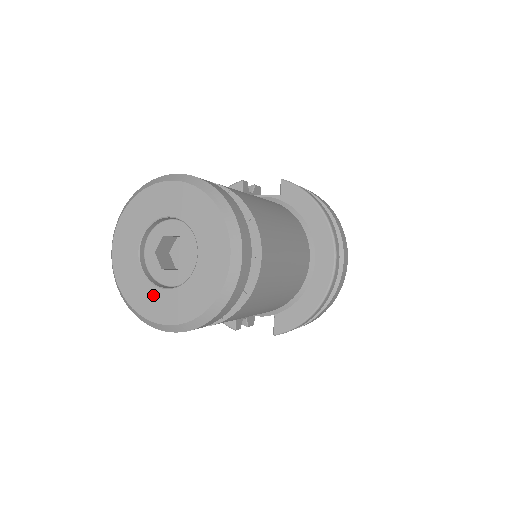
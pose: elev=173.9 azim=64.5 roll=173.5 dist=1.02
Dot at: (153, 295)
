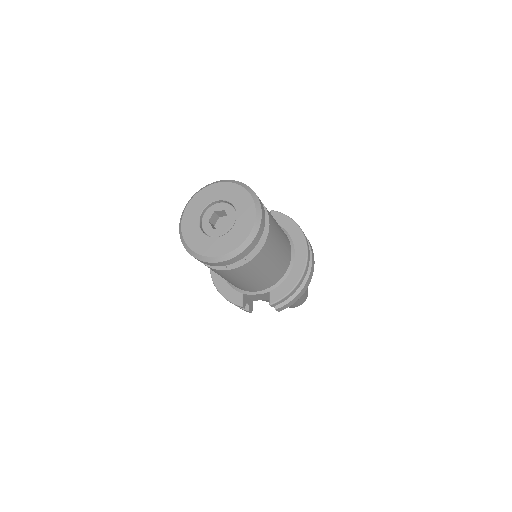
Dot at: (208, 242)
